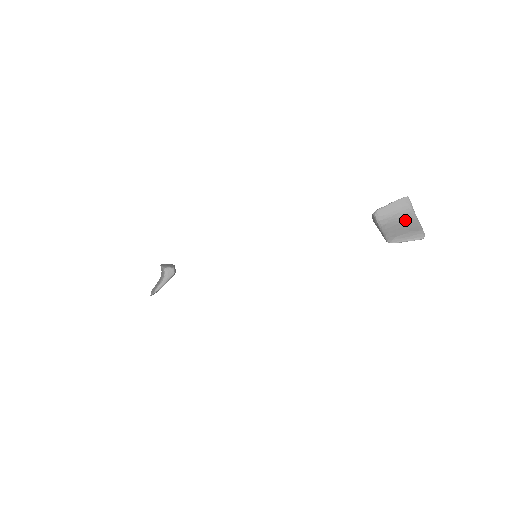
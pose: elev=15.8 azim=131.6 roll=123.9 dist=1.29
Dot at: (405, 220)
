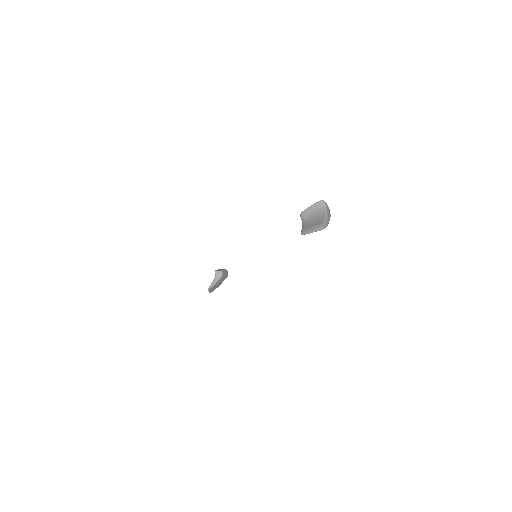
Dot at: (317, 218)
